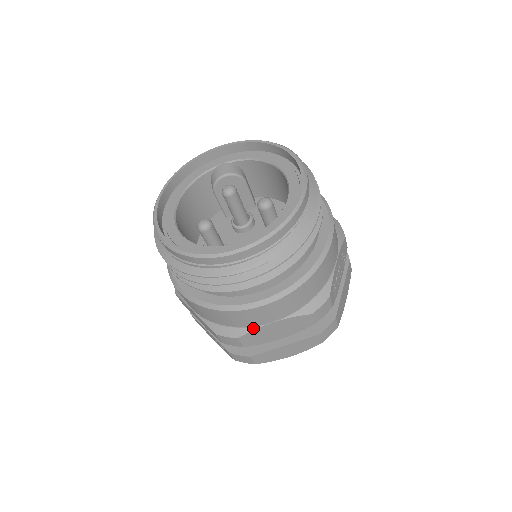
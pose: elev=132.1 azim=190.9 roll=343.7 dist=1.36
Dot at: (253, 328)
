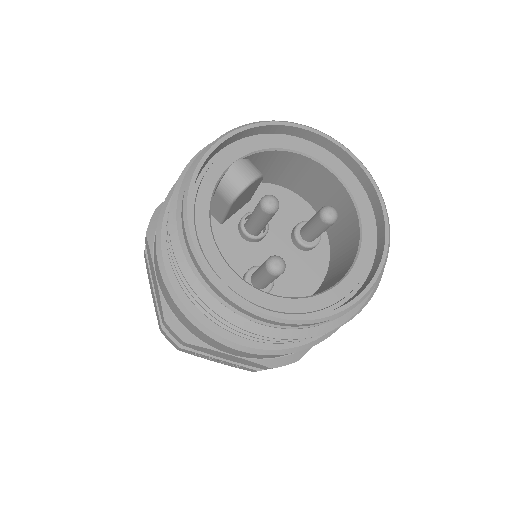
Dot at: occluded
